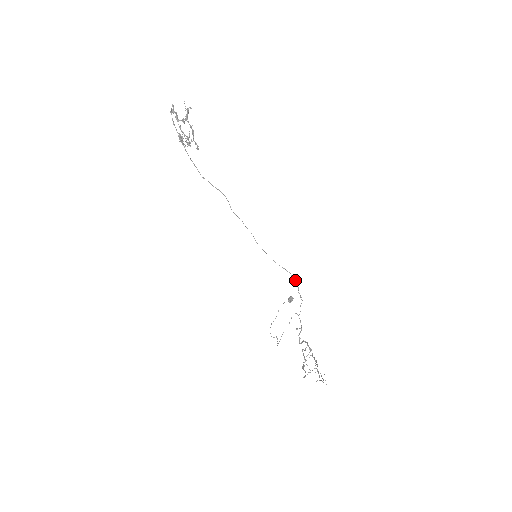
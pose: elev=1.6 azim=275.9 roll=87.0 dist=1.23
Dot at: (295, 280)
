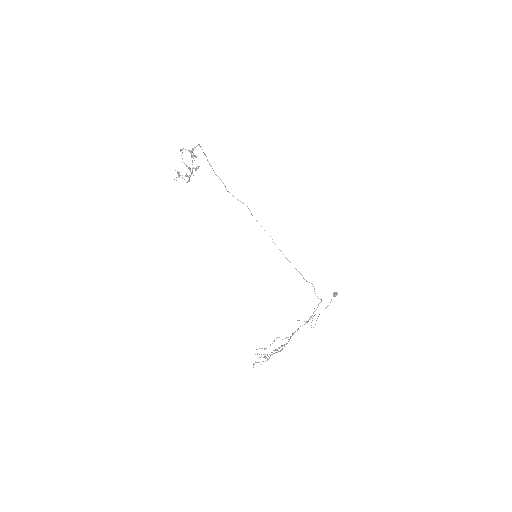
Dot at: (307, 281)
